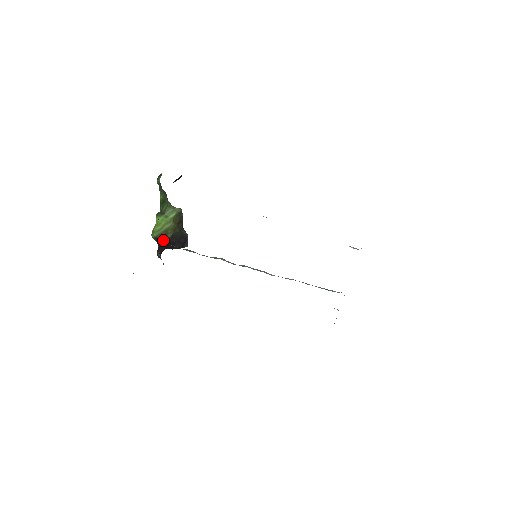
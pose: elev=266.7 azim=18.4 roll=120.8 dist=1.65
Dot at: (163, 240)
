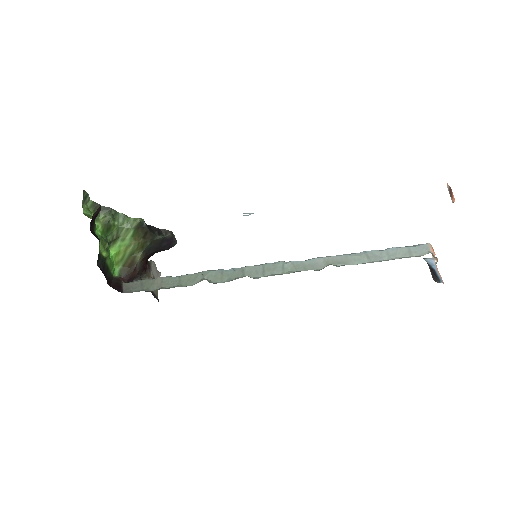
Dot at: (133, 266)
